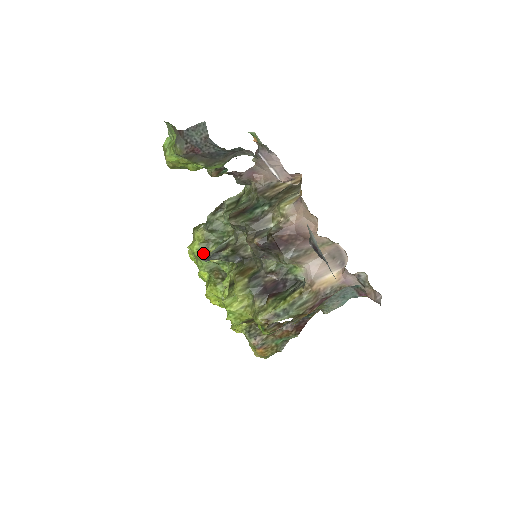
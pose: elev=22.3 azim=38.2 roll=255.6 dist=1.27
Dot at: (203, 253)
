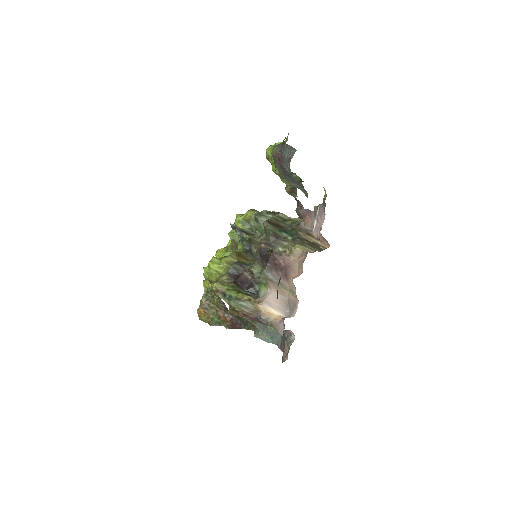
Dot at: (239, 225)
